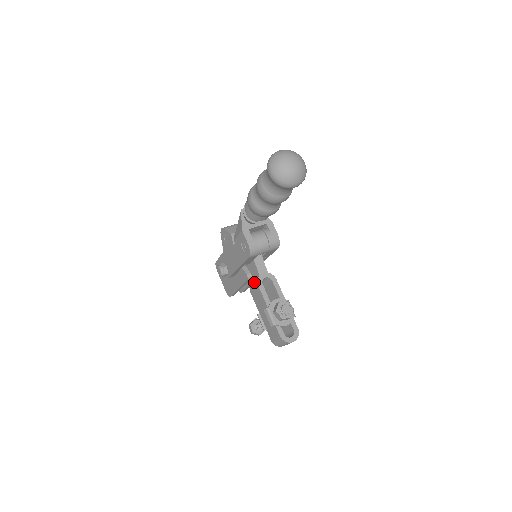
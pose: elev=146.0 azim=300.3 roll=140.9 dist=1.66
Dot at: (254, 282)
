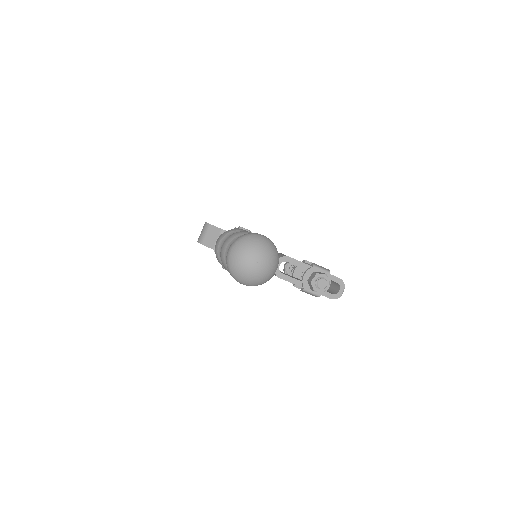
Dot at: occluded
